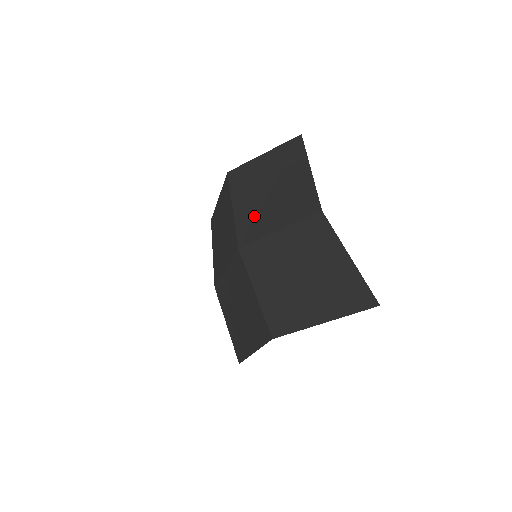
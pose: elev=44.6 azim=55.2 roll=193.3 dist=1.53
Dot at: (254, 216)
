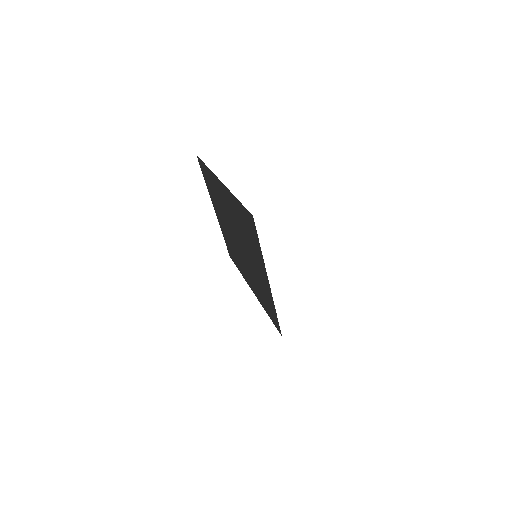
Dot at: (233, 246)
